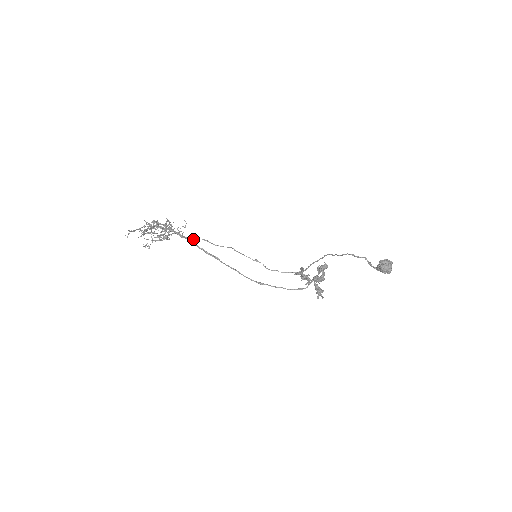
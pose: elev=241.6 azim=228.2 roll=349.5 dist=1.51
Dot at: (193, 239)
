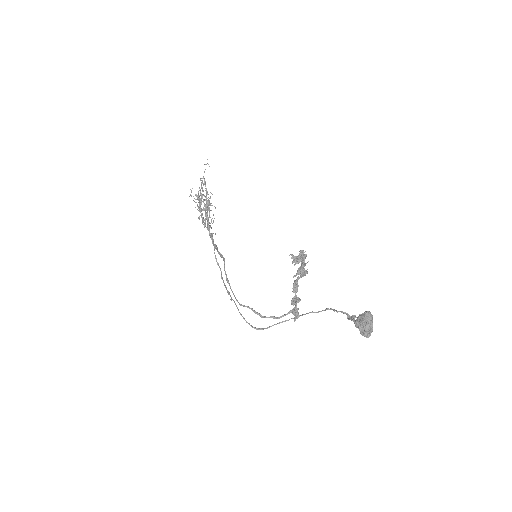
Dot at: occluded
